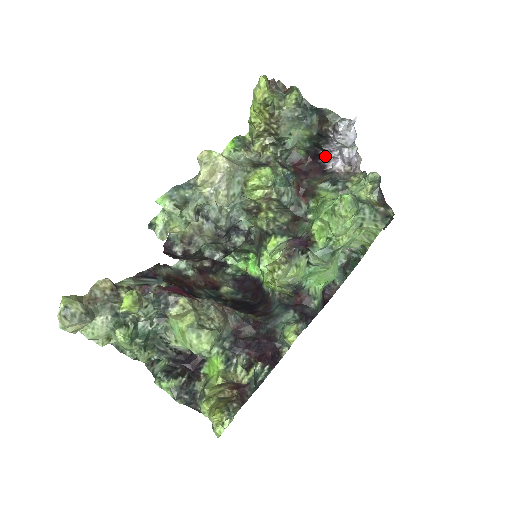
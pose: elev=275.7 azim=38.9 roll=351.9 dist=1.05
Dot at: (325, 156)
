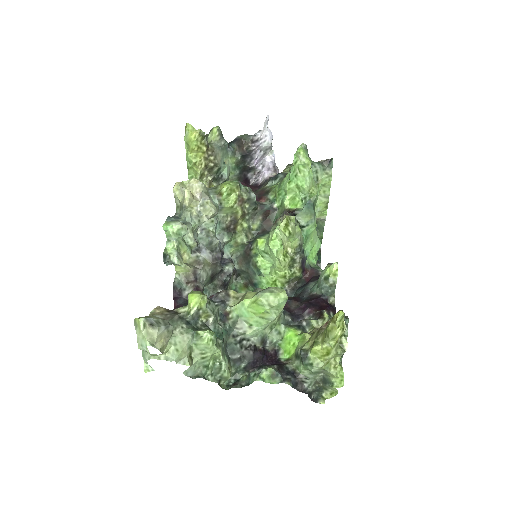
Dot at: (252, 179)
